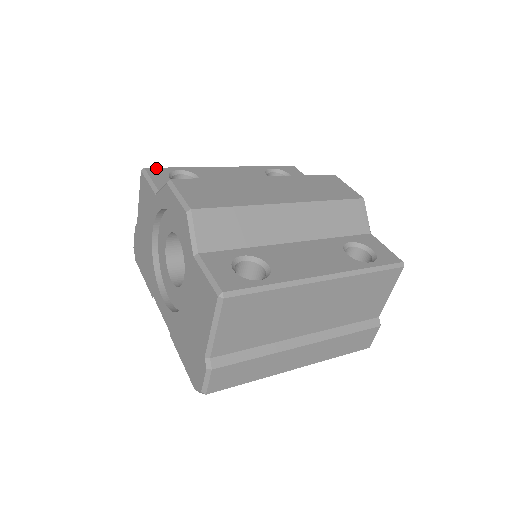
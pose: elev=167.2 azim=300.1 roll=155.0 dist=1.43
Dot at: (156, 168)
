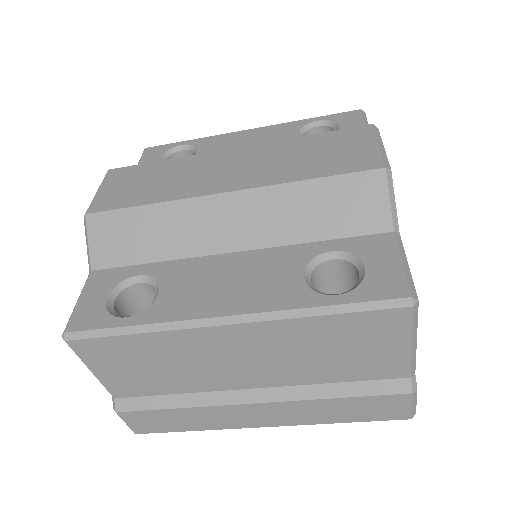
Dot at: (157, 146)
